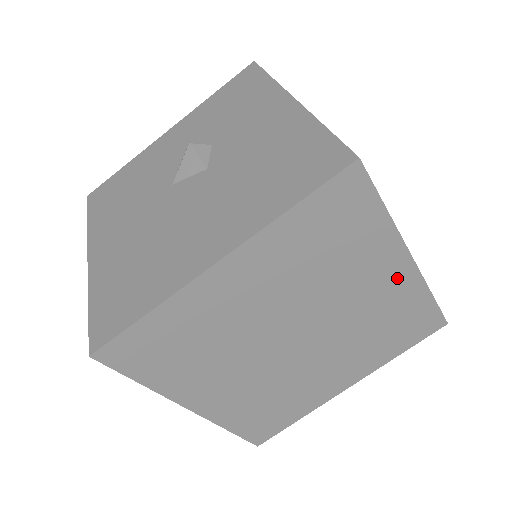
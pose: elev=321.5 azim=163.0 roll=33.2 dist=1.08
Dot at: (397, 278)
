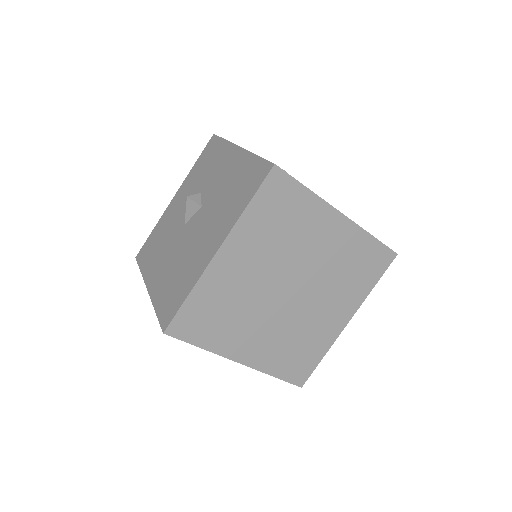
Dot at: (339, 230)
